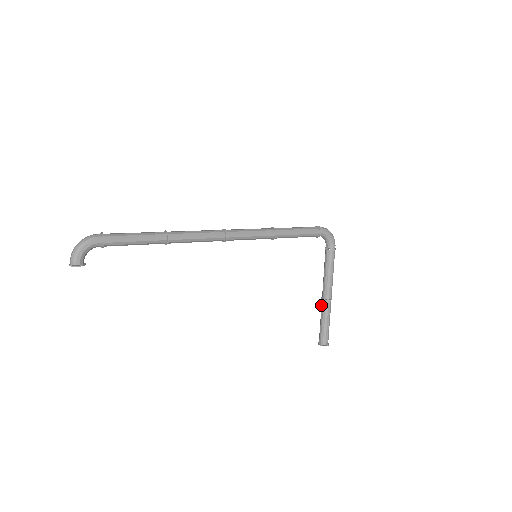
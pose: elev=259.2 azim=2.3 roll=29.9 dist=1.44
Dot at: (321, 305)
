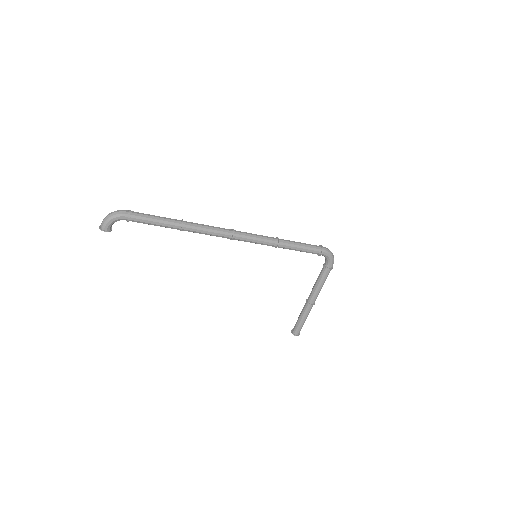
Dot at: occluded
